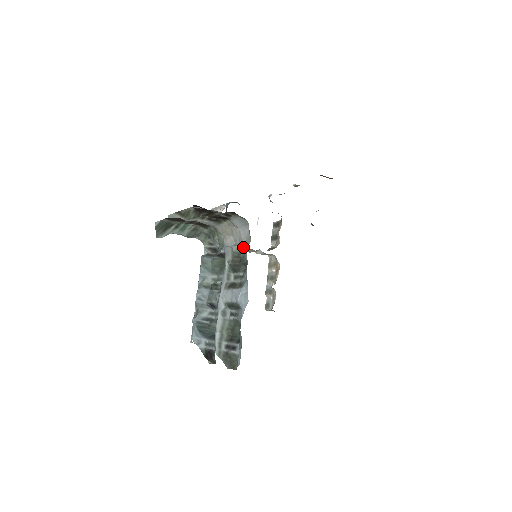
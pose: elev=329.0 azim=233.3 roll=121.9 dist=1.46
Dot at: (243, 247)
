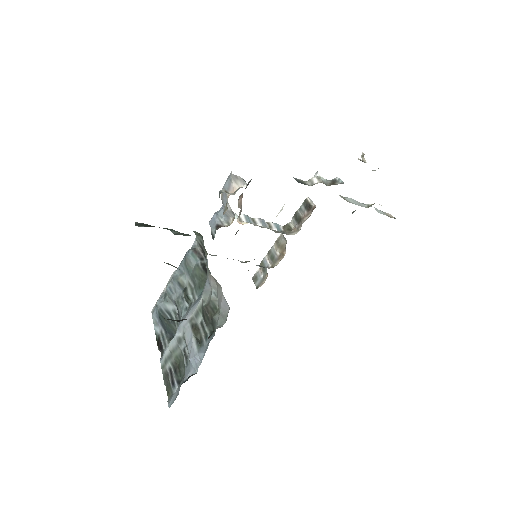
Dot at: (218, 314)
